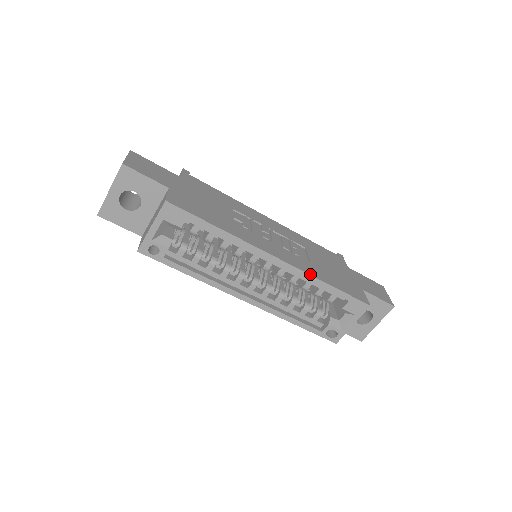
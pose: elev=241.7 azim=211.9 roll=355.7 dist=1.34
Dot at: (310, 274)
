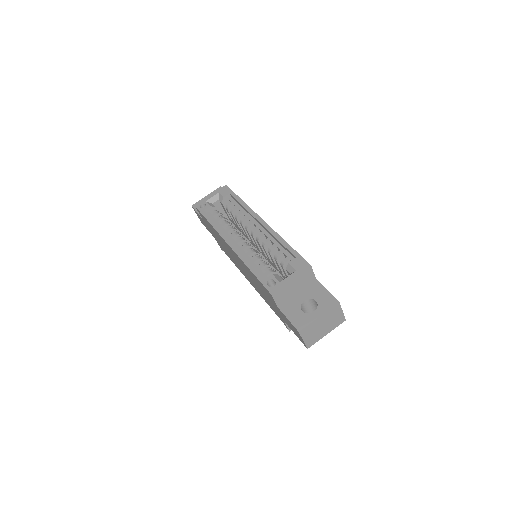
Dot at: (278, 234)
